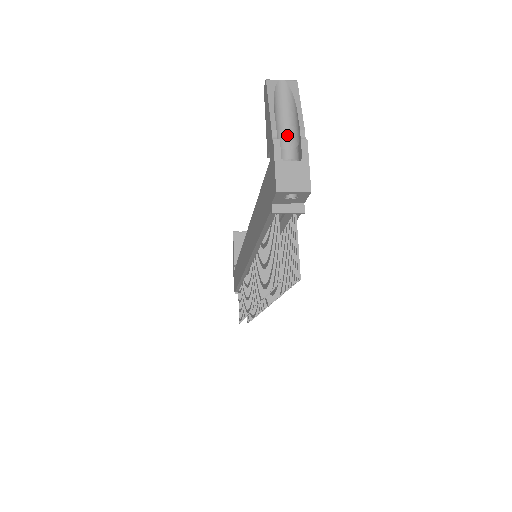
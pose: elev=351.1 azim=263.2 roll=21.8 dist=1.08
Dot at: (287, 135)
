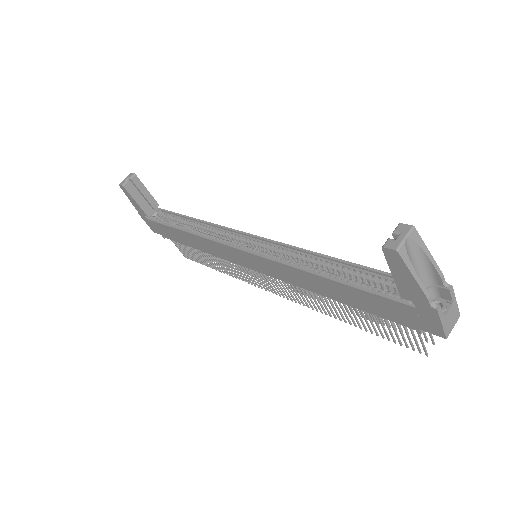
Dot at: (421, 280)
